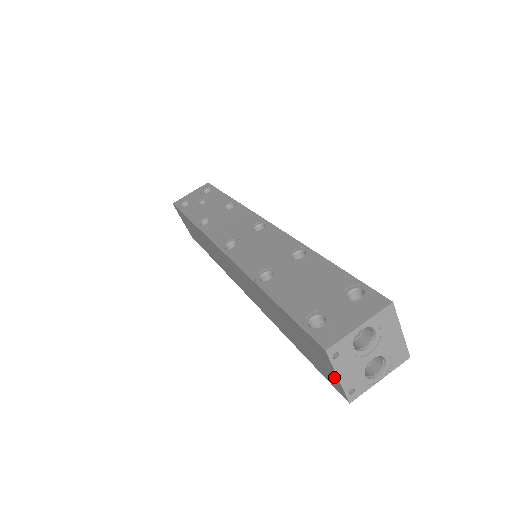
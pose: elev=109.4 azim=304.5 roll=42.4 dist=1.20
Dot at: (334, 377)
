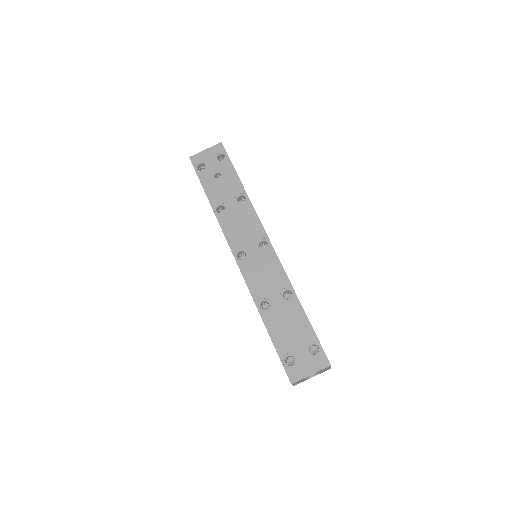
Dot at: occluded
